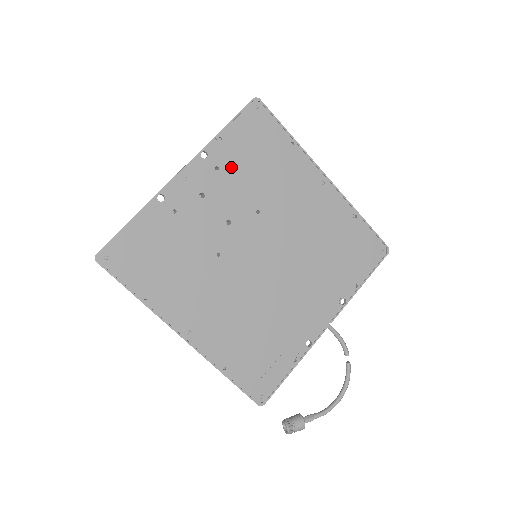
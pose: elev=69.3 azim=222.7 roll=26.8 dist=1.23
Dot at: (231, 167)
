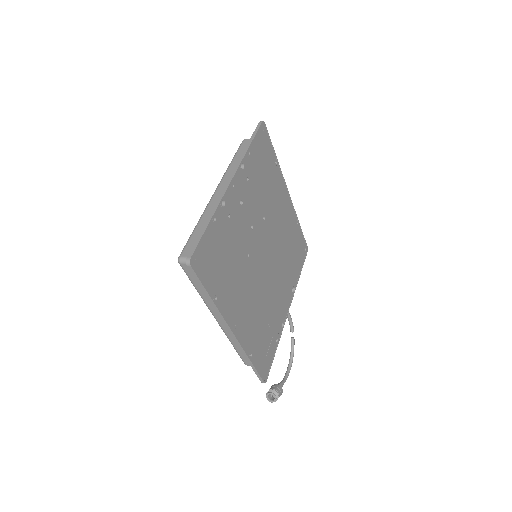
Dot at: (253, 179)
